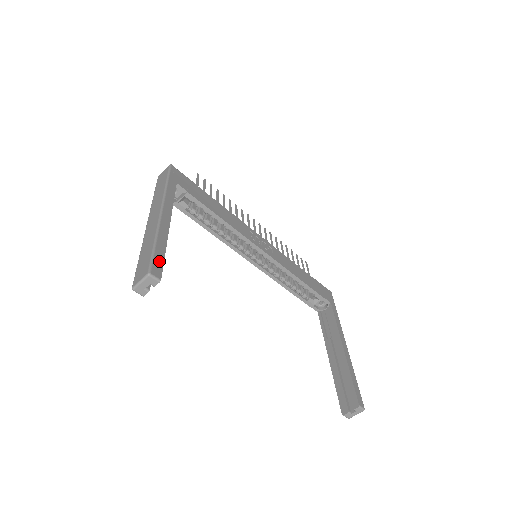
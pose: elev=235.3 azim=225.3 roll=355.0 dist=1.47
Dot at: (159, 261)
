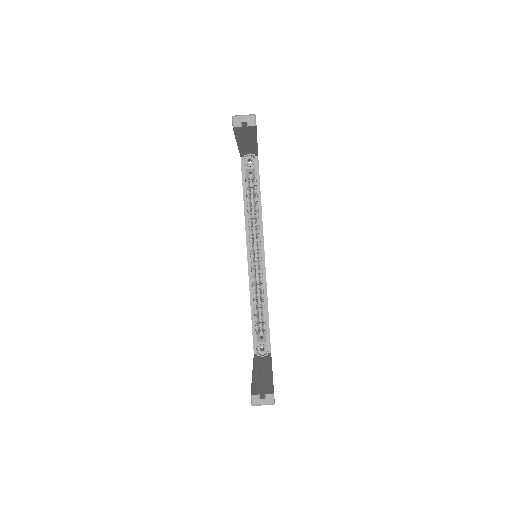
Dot at: occluded
